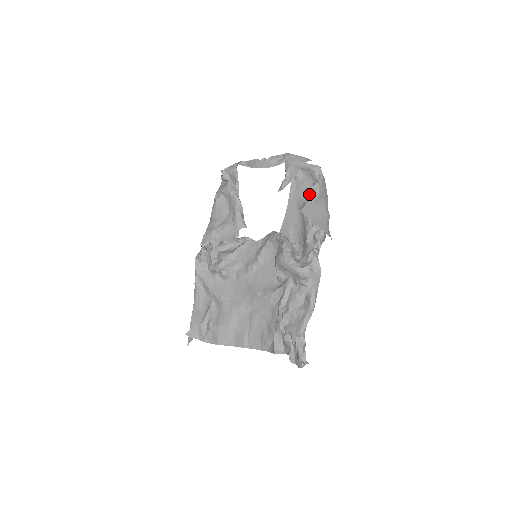
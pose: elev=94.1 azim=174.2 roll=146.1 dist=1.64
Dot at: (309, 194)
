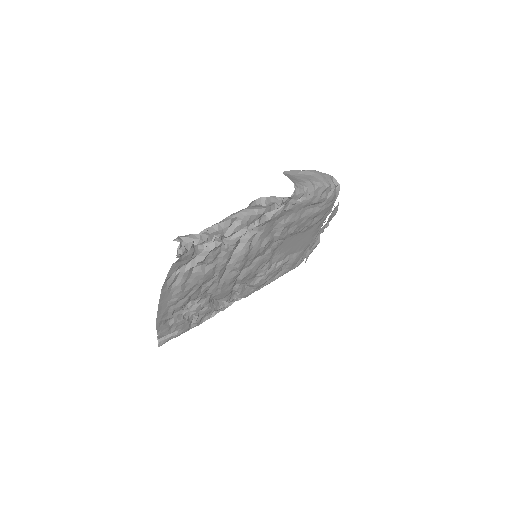
Dot at: occluded
